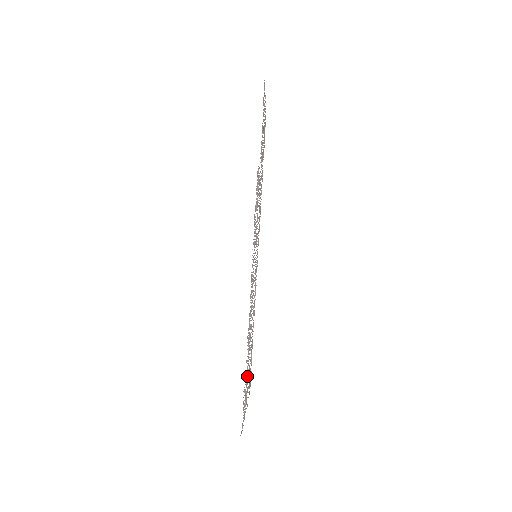
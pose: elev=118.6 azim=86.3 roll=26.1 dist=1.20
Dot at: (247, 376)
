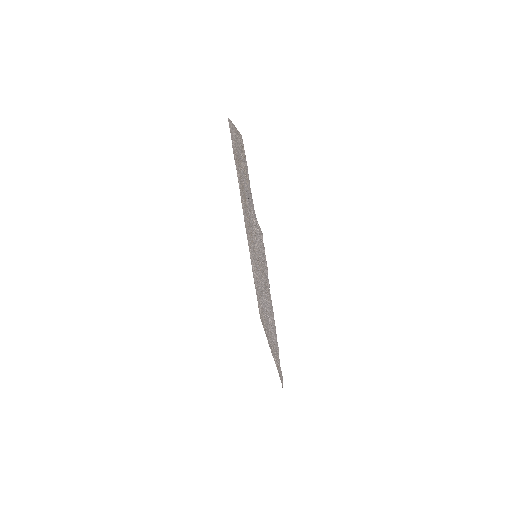
Dot at: (272, 342)
